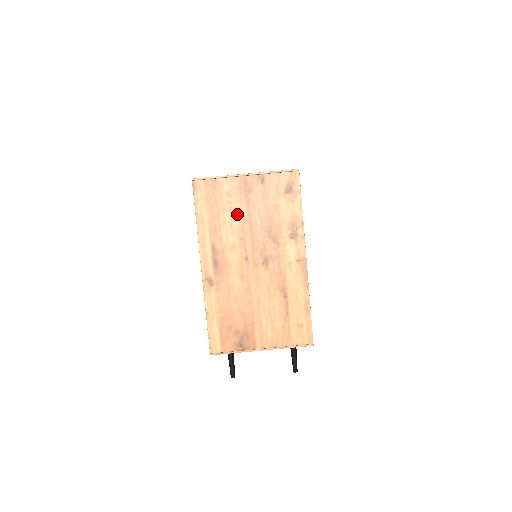
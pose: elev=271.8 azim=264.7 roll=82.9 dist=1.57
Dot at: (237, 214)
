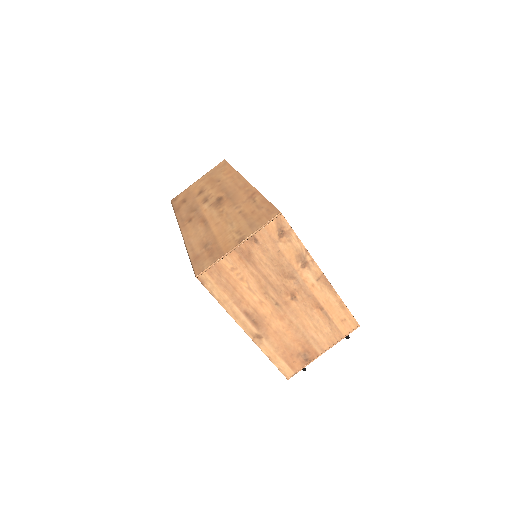
Dot at: (250, 278)
